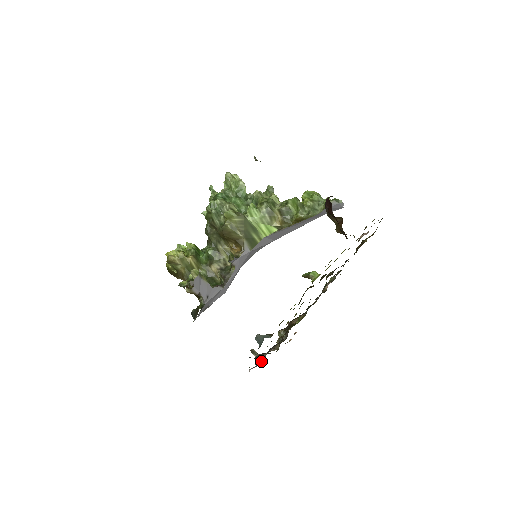
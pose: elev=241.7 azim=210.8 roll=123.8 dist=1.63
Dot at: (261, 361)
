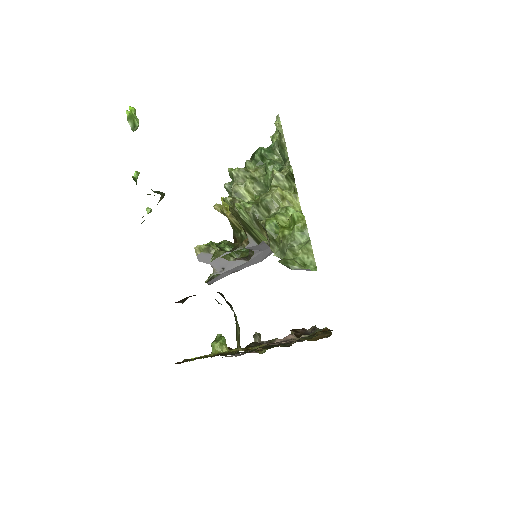
Dot at: (245, 353)
